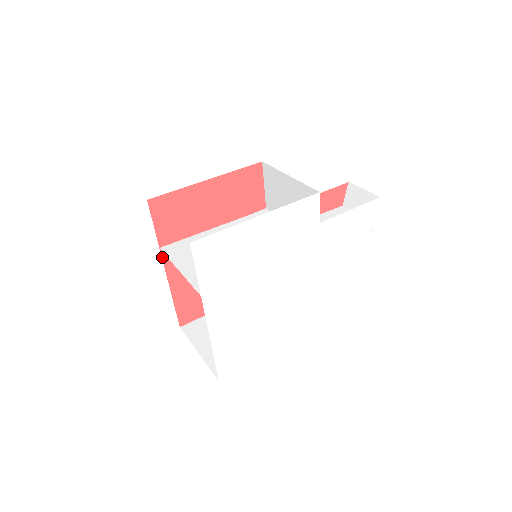
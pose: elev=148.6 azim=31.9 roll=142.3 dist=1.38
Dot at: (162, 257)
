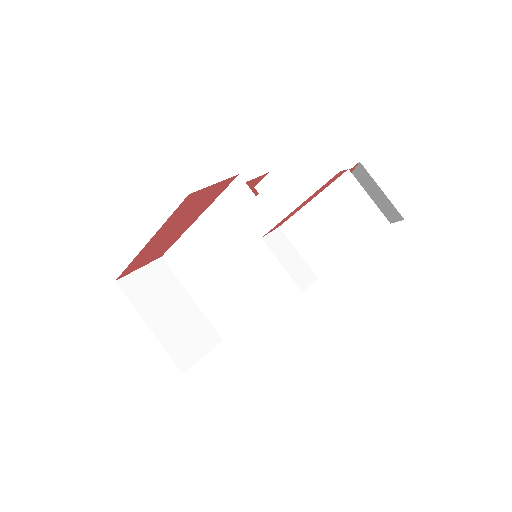
Dot at: occluded
